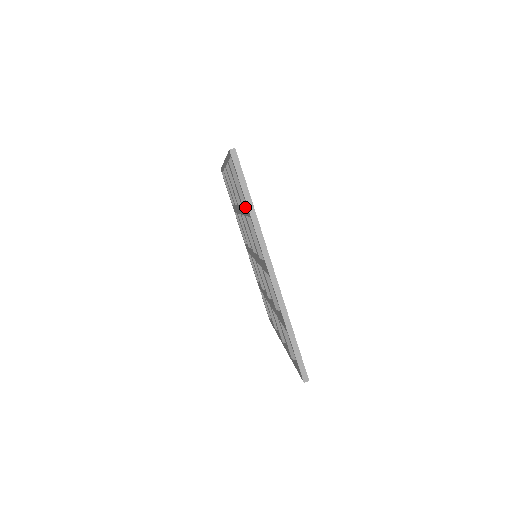
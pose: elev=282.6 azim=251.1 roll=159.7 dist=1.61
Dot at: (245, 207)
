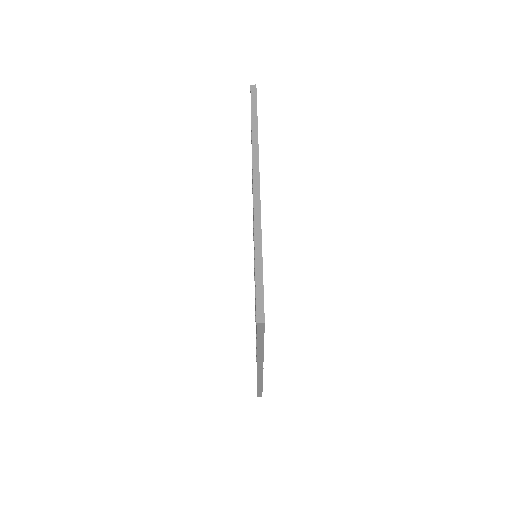
Dot at: occluded
